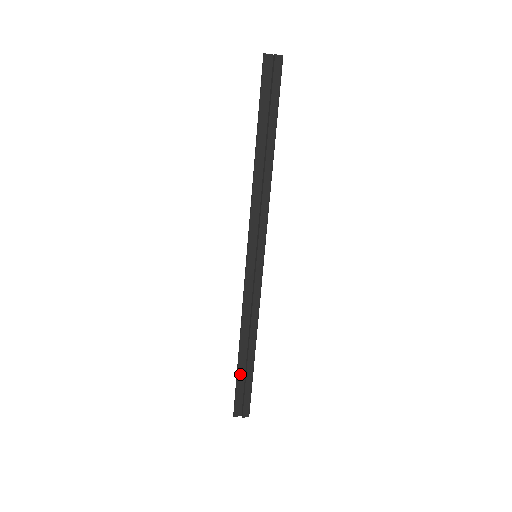
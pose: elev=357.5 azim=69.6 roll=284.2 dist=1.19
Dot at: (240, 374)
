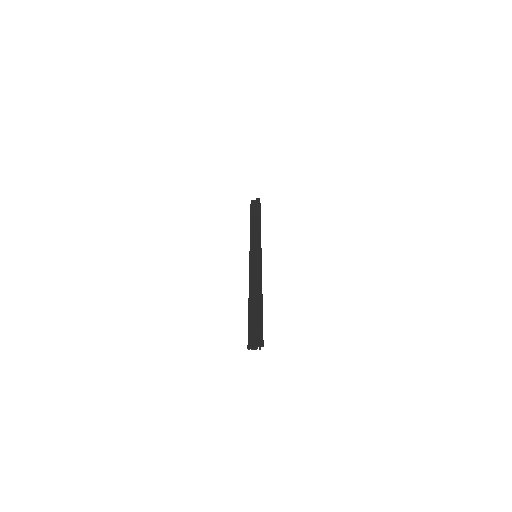
Dot at: (251, 316)
